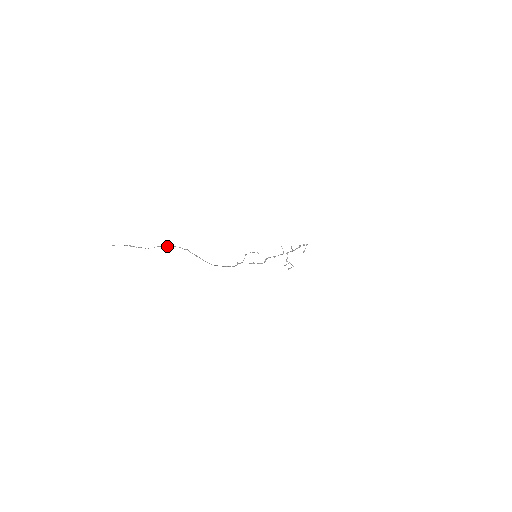
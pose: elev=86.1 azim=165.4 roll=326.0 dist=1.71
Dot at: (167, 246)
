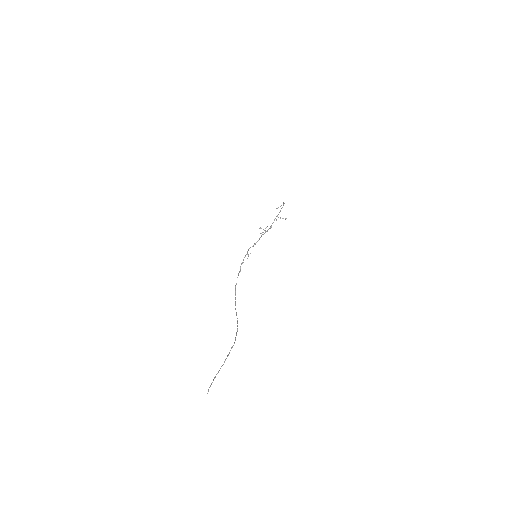
Dot at: occluded
